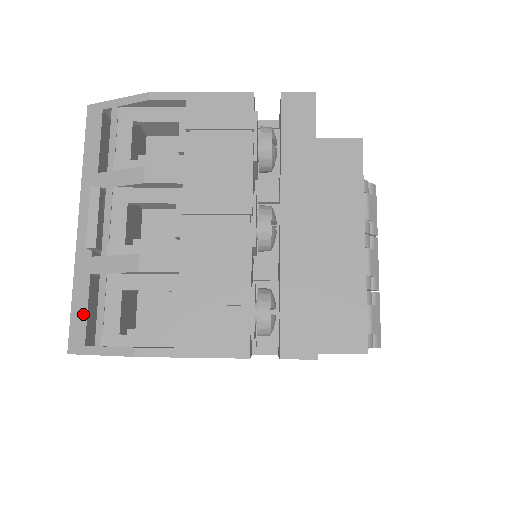
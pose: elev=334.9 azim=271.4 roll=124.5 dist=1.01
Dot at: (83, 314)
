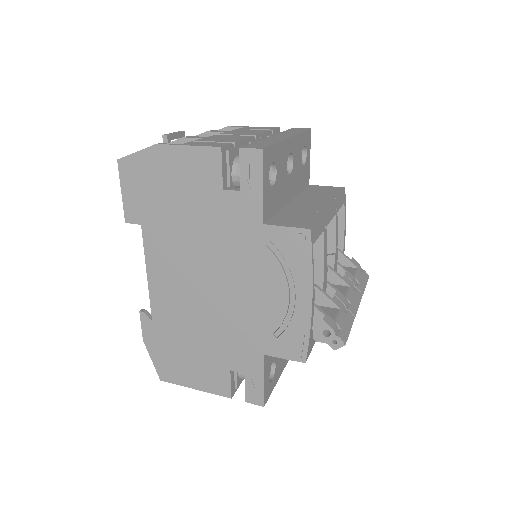
Dot at: occluded
